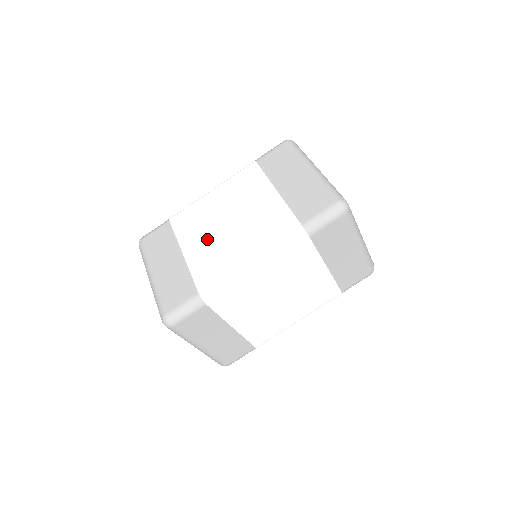
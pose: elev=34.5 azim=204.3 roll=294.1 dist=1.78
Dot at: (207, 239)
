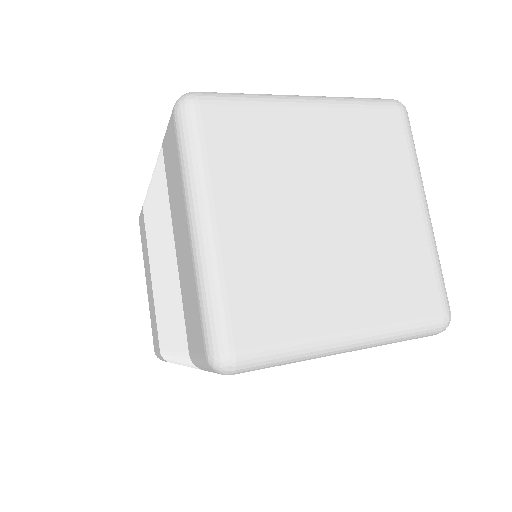
Dot at: (155, 275)
